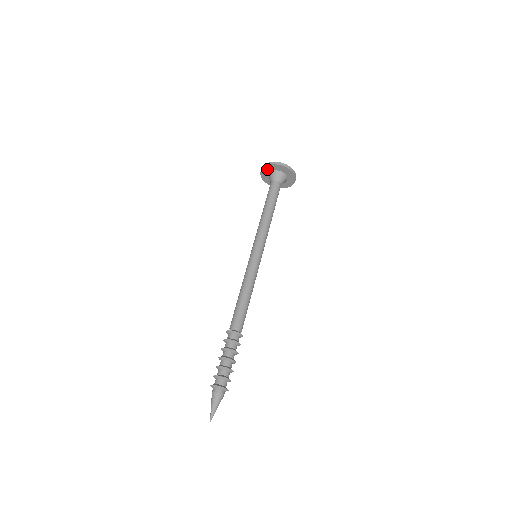
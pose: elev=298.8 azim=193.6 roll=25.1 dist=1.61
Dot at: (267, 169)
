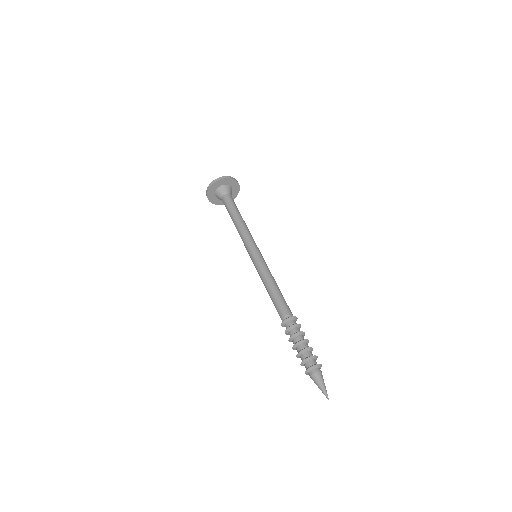
Dot at: (211, 197)
